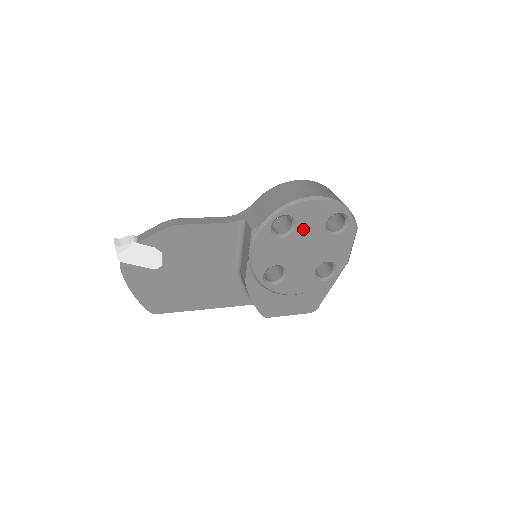
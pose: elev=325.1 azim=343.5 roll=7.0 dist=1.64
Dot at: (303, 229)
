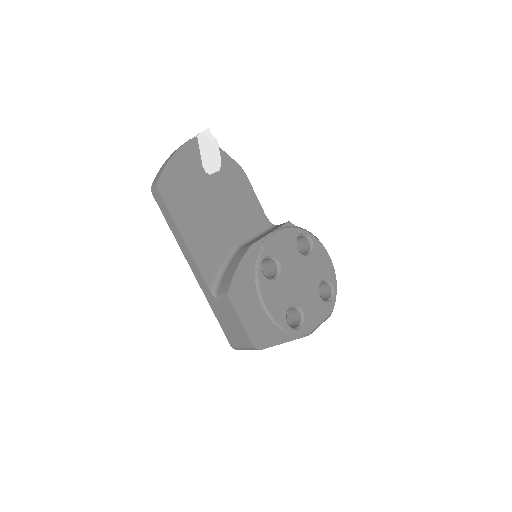
Dot at: (311, 263)
